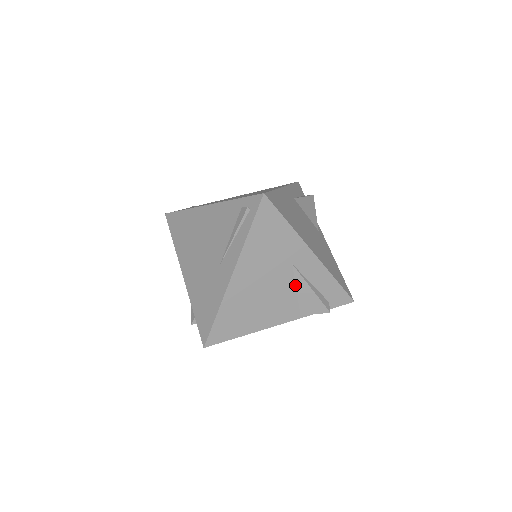
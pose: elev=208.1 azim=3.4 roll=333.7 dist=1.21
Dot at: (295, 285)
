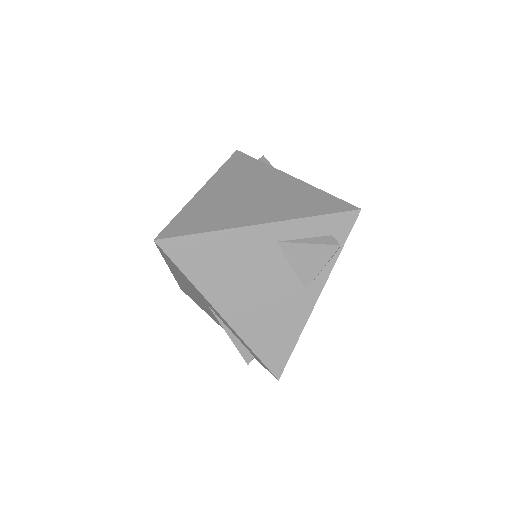
Dot at: occluded
